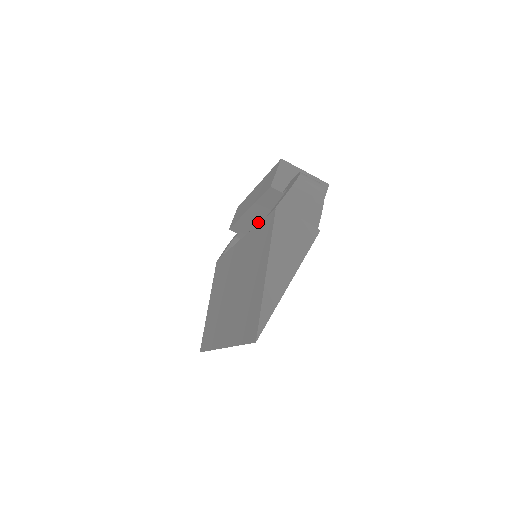
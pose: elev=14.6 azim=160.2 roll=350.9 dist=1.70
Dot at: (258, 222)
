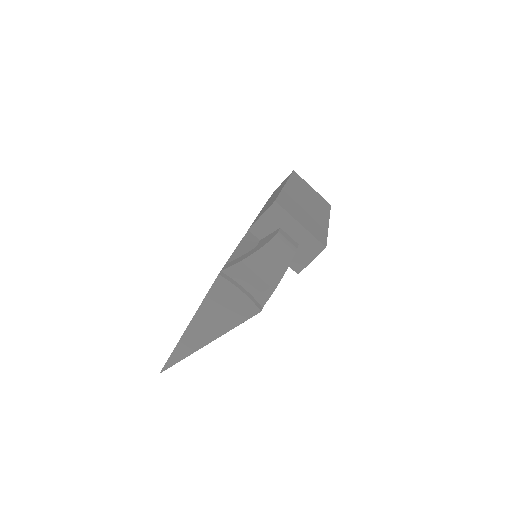
Dot at: occluded
